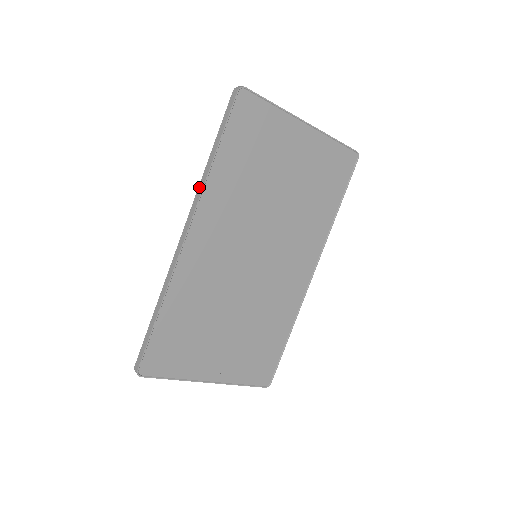
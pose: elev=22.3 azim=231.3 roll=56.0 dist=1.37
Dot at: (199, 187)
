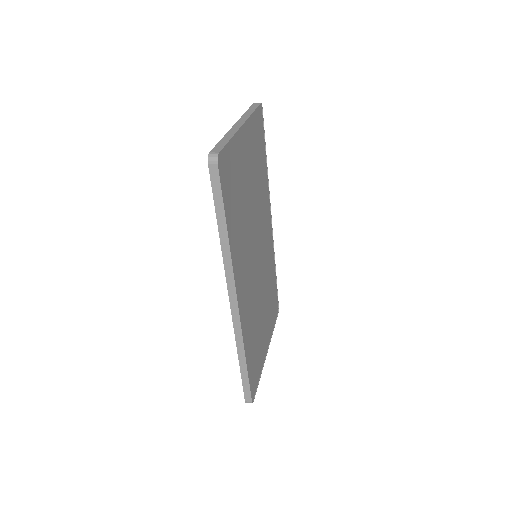
Dot at: (225, 263)
